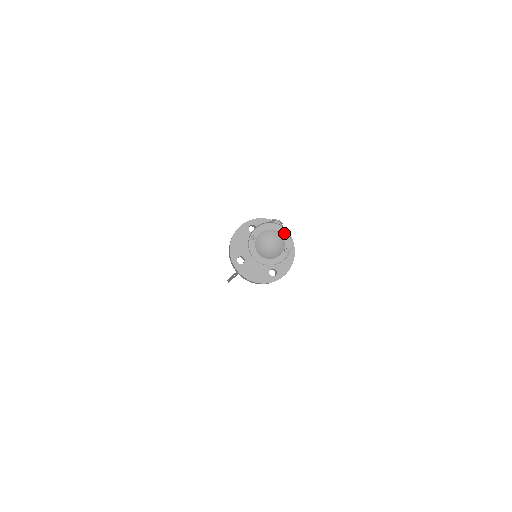
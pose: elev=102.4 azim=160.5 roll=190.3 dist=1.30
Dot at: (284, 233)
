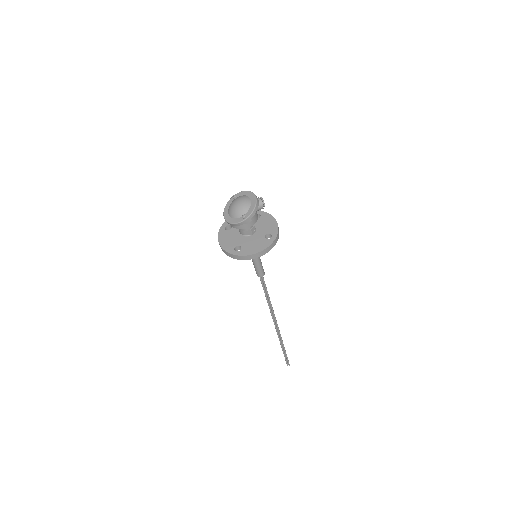
Dot at: (253, 203)
